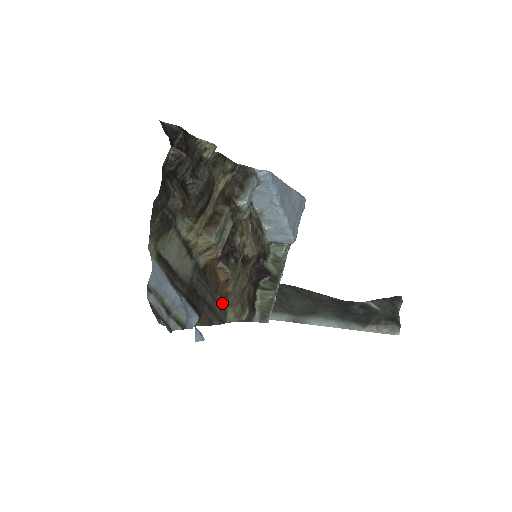
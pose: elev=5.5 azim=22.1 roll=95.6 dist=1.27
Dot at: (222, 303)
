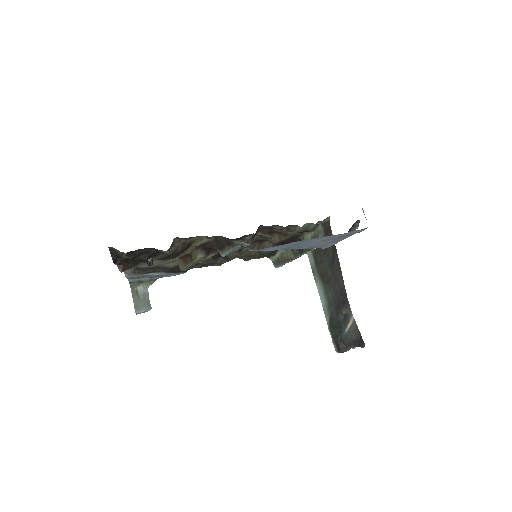
Dot at: occluded
